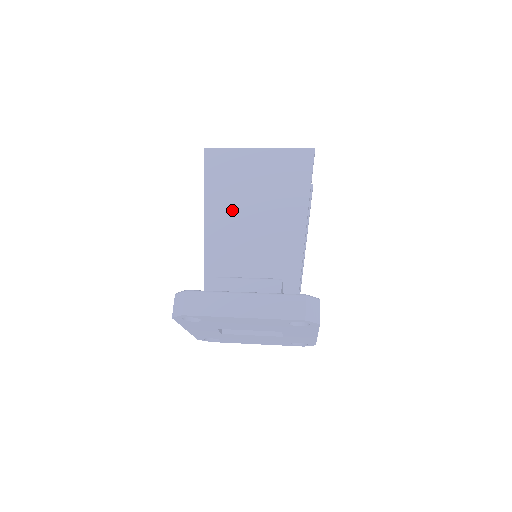
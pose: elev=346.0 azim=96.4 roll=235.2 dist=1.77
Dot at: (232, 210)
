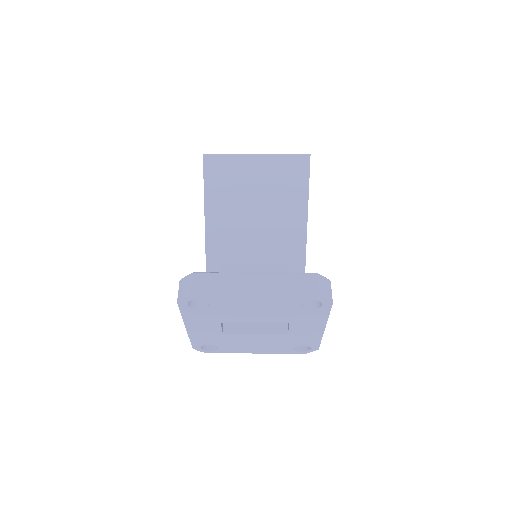
Dot at: (233, 208)
